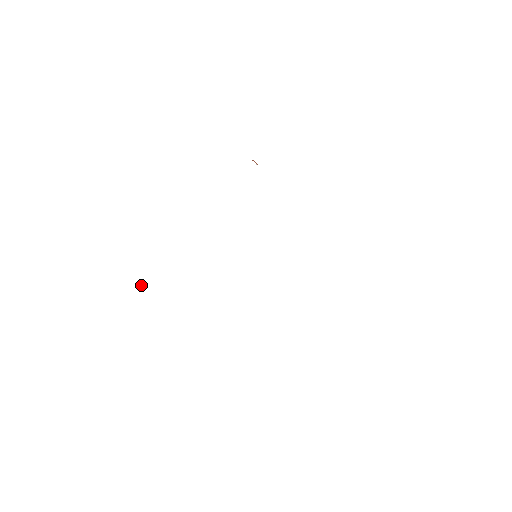
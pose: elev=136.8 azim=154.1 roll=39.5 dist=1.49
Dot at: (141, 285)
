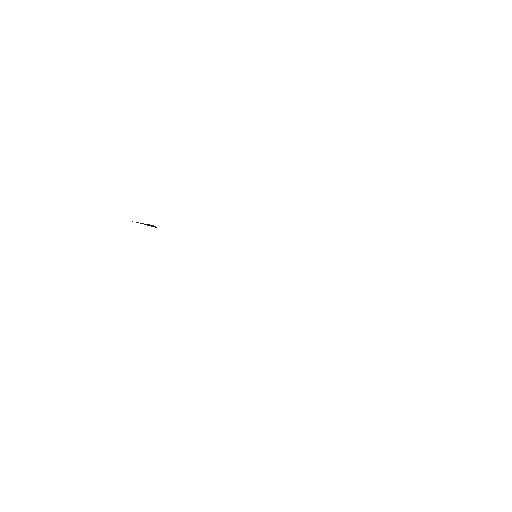
Dot at: occluded
